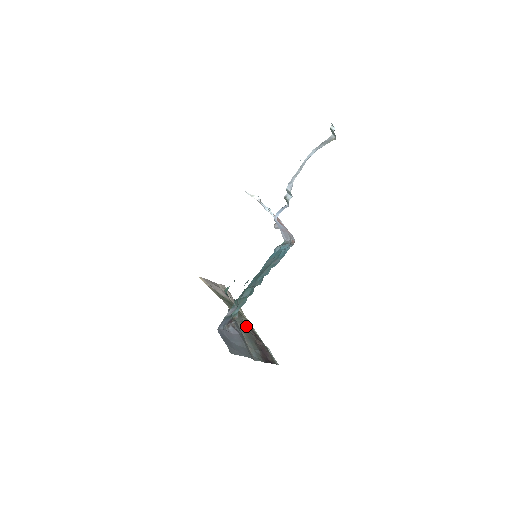
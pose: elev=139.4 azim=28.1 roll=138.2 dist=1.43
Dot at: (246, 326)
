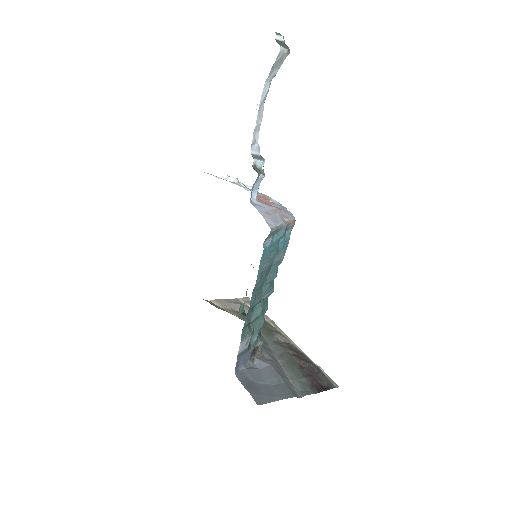
Dot at: (282, 346)
